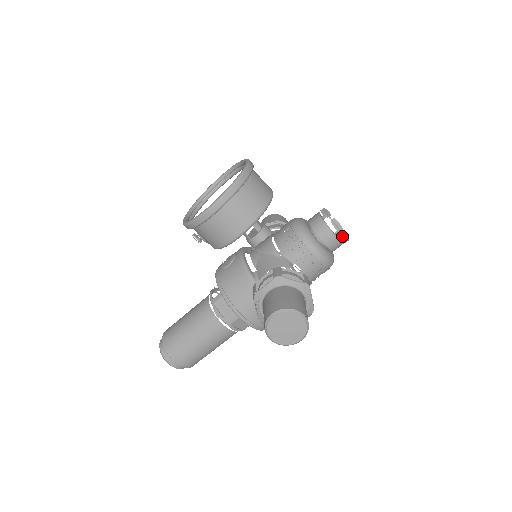
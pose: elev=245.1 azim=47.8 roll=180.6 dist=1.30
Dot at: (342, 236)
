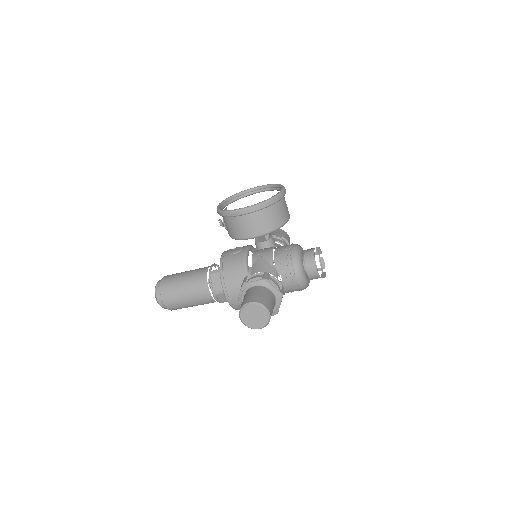
Dot at: (322, 272)
